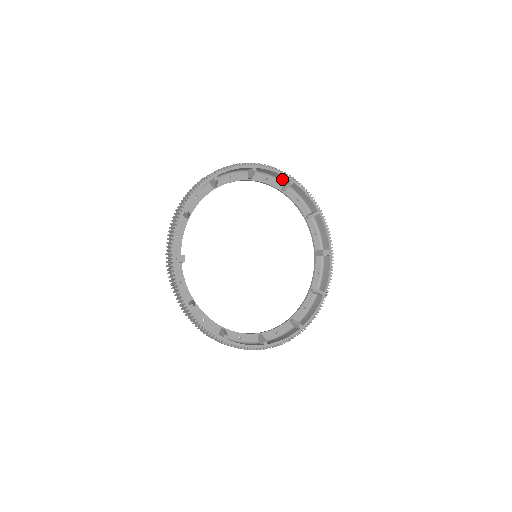
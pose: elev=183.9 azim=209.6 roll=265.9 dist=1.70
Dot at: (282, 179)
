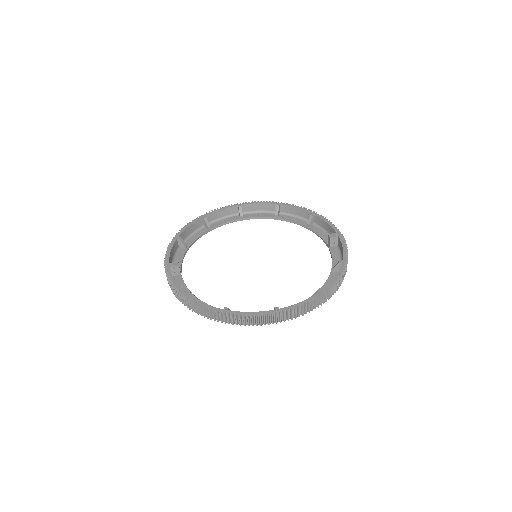
Dot at: (272, 209)
